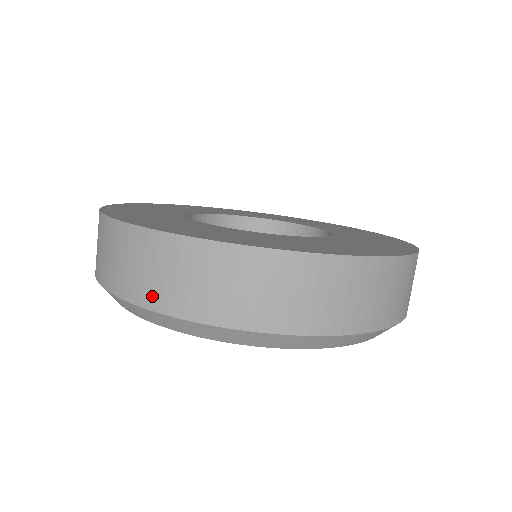
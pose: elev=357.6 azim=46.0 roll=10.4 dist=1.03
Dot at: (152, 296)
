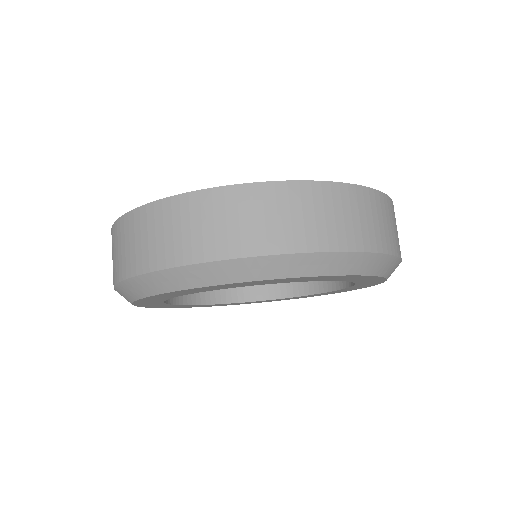
Dot at: (228, 245)
